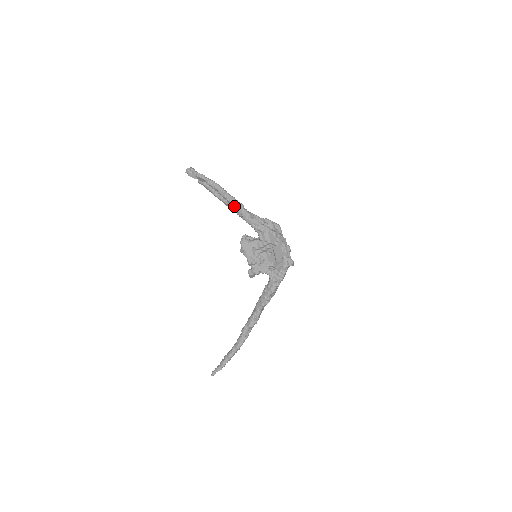
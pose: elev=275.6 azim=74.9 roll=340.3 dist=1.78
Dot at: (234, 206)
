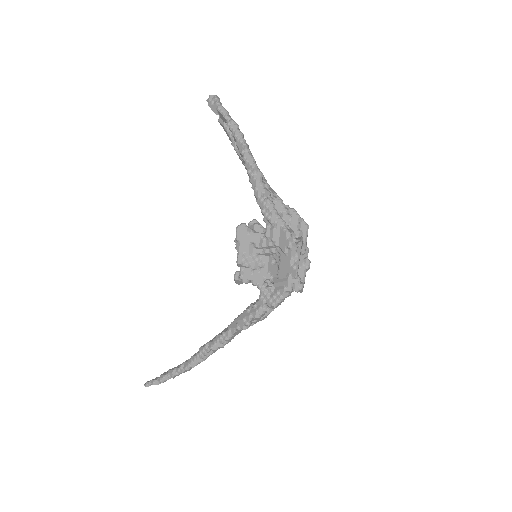
Dot at: (249, 171)
